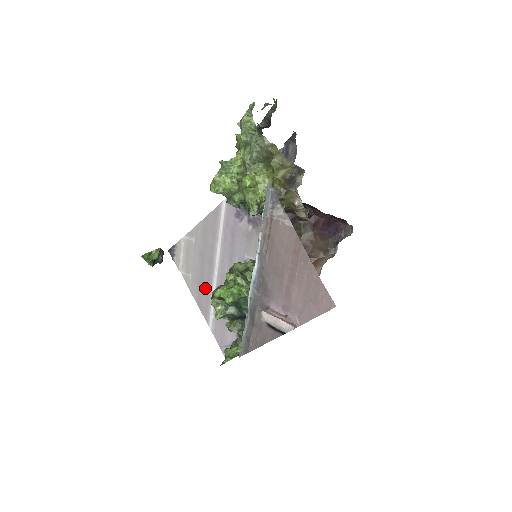
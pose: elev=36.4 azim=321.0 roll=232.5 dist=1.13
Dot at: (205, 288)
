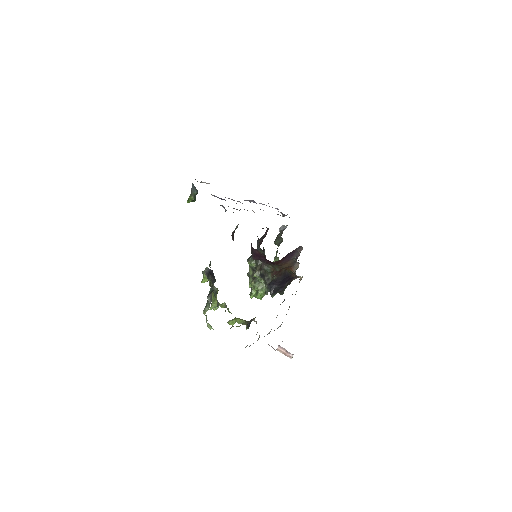
Dot at: occluded
